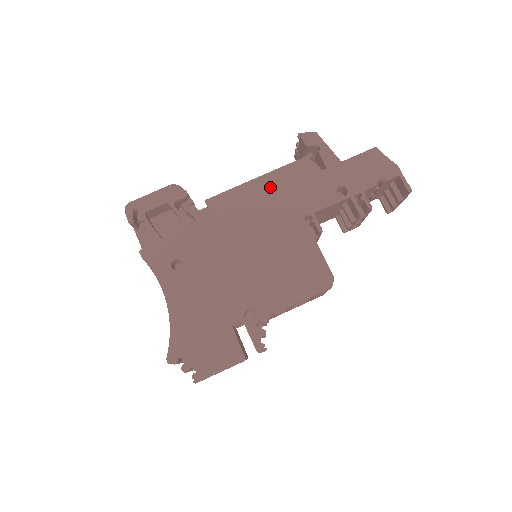
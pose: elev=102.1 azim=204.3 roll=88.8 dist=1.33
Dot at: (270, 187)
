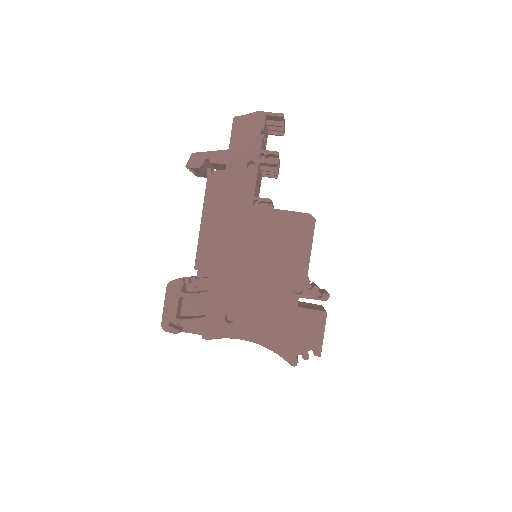
Dot at: (214, 216)
